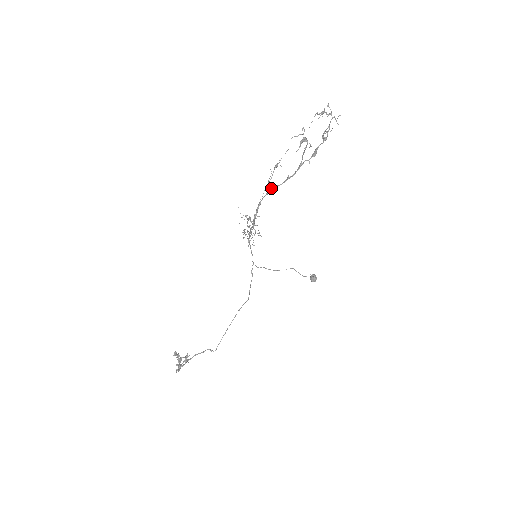
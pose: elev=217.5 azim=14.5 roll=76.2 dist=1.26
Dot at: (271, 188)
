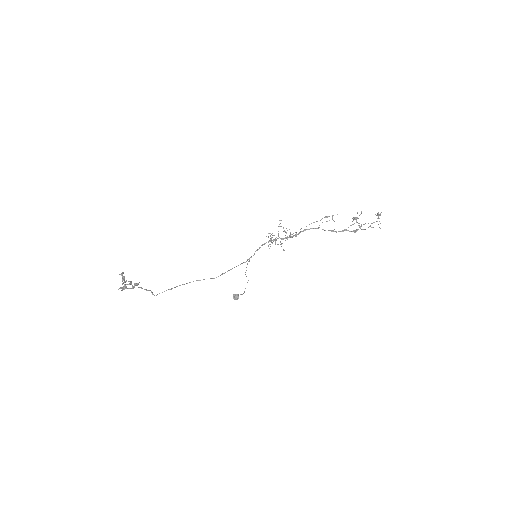
Dot at: occluded
